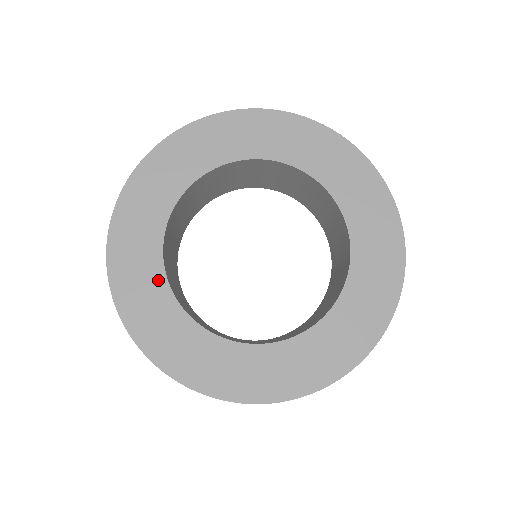
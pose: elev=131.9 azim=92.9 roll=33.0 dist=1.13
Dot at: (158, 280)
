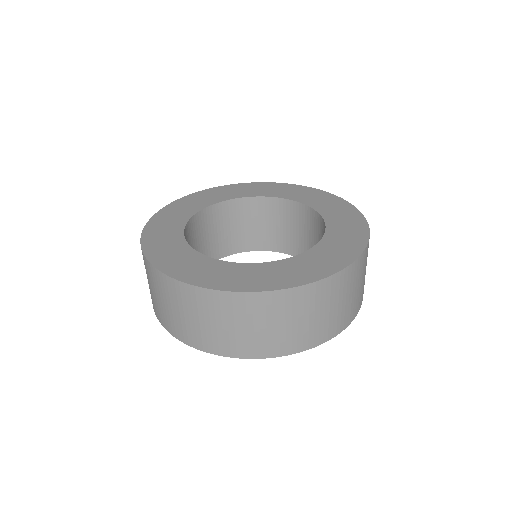
Dot at: (194, 210)
